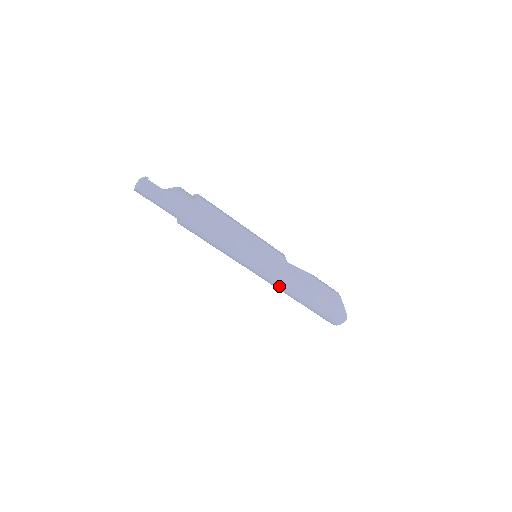
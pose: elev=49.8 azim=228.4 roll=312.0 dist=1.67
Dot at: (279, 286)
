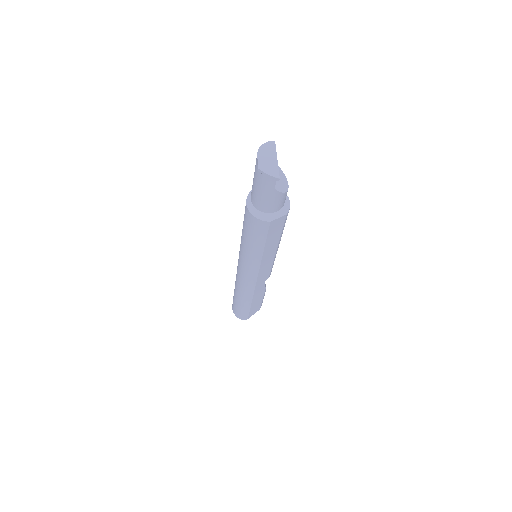
Dot at: (239, 280)
